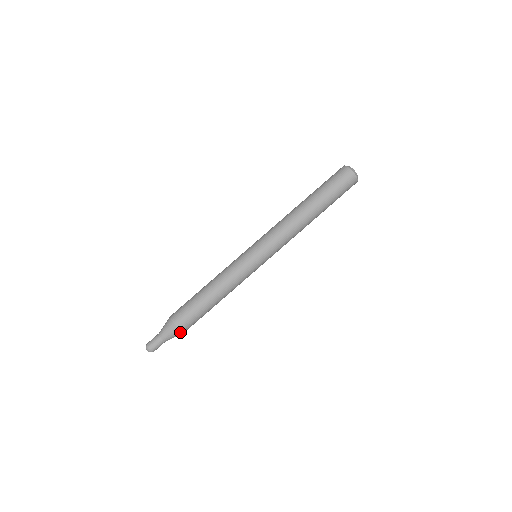
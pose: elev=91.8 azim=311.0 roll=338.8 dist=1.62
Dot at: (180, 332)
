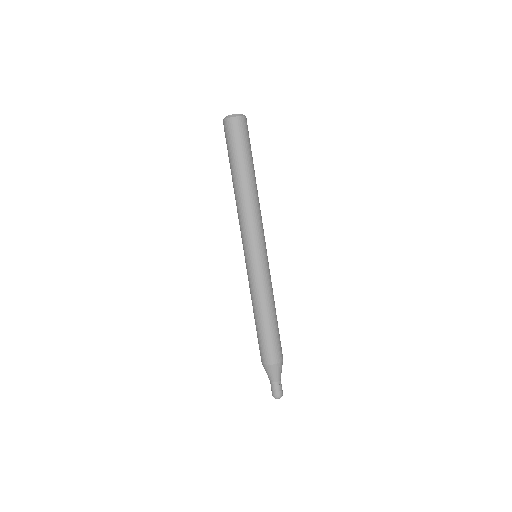
Dot at: occluded
